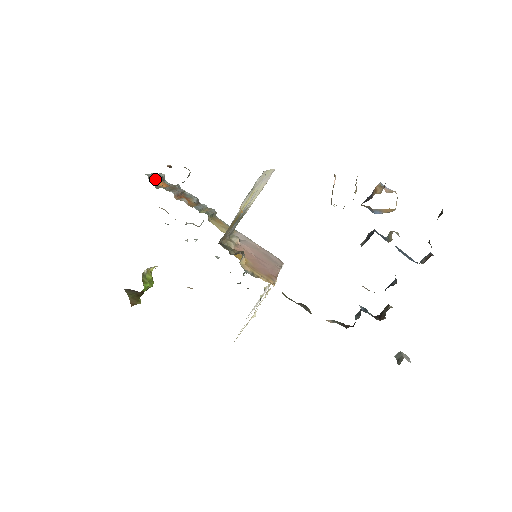
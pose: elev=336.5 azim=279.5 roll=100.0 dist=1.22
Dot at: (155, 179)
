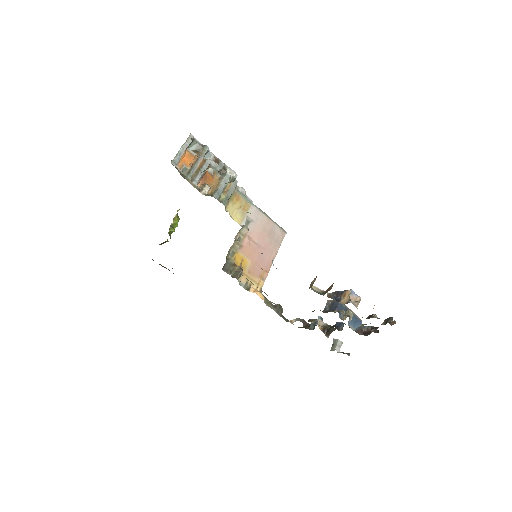
Dot at: (182, 158)
